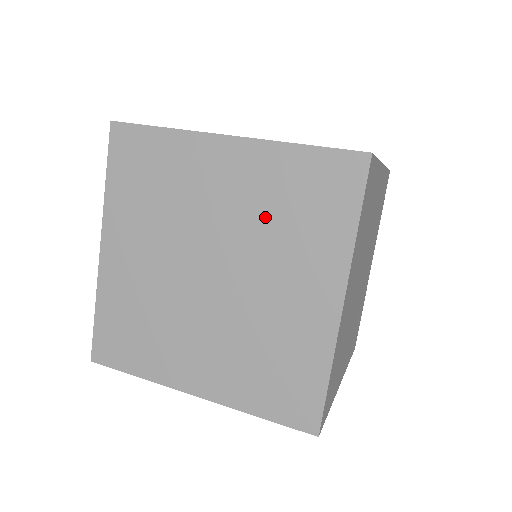
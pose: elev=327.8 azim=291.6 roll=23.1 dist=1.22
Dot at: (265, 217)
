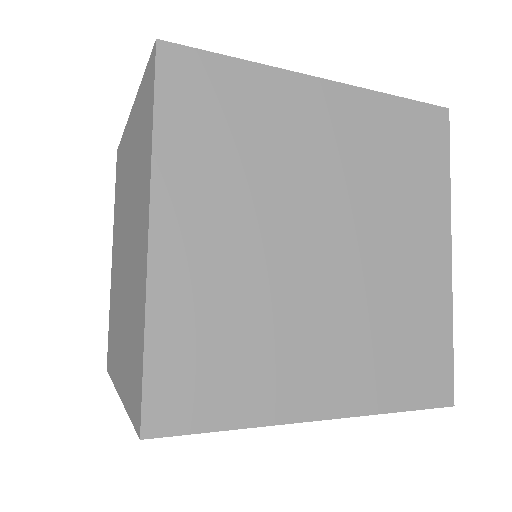
Dot at: (373, 171)
